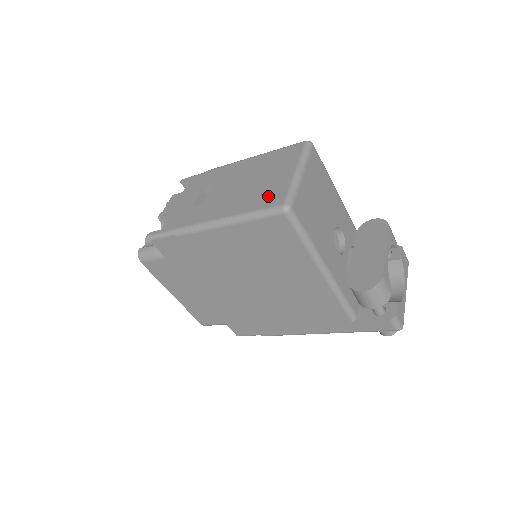
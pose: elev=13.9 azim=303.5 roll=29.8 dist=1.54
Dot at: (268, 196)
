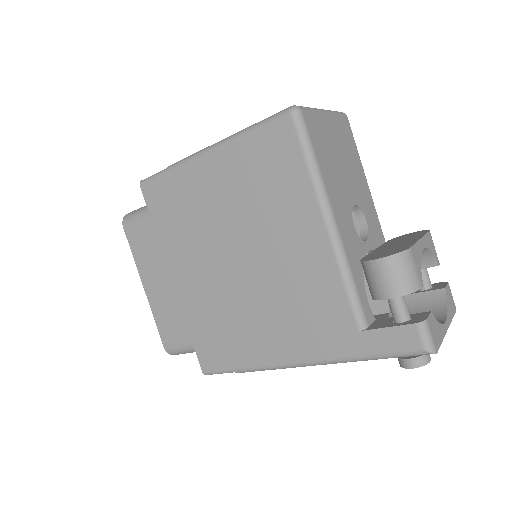
Dot at: occluded
